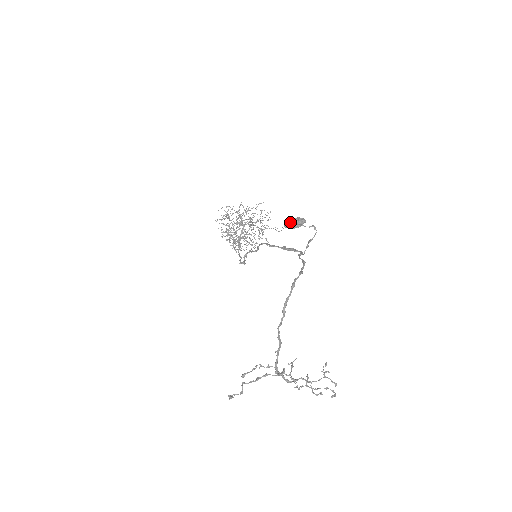
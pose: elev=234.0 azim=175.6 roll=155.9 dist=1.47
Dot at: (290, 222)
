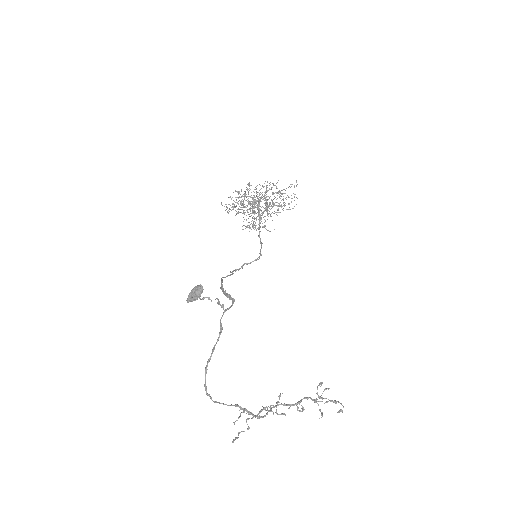
Dot at: (188, 297)
